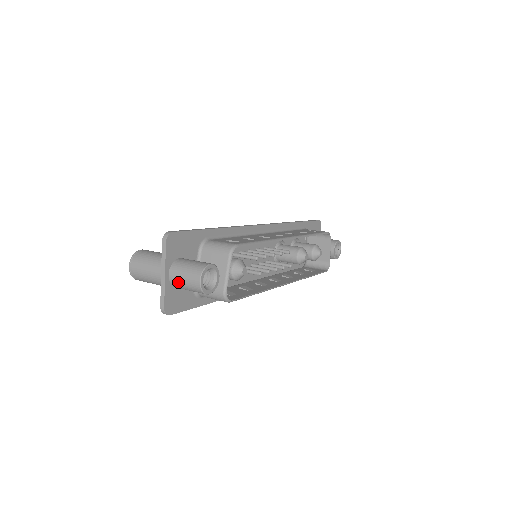
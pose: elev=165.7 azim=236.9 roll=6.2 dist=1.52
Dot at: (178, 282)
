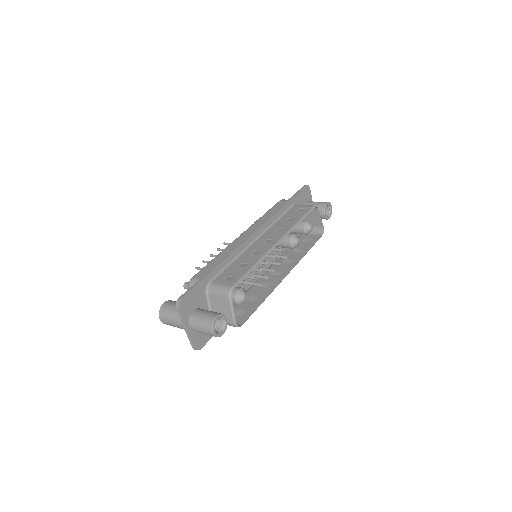
Dot at: (198, 331)
